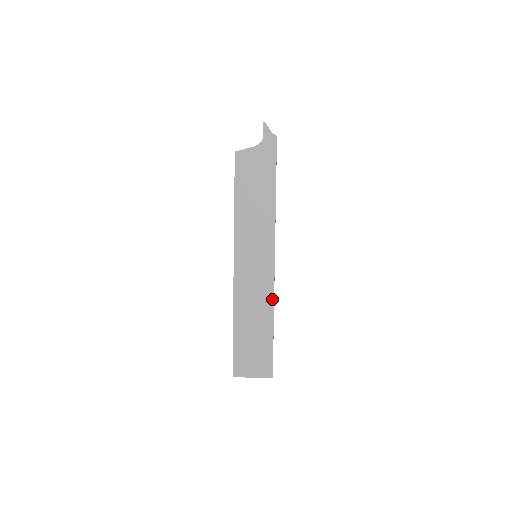
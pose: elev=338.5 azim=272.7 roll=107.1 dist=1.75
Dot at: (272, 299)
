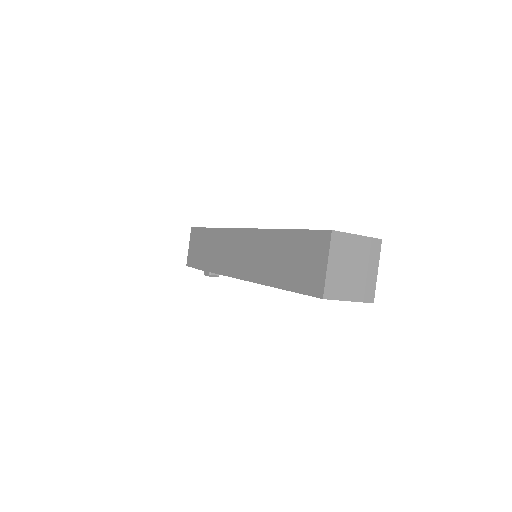
Dot at: occluded
